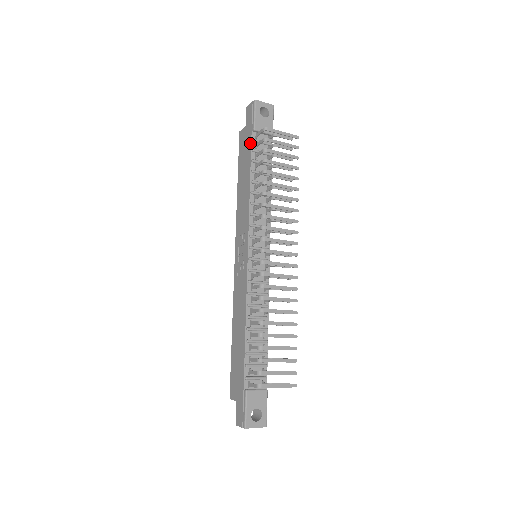
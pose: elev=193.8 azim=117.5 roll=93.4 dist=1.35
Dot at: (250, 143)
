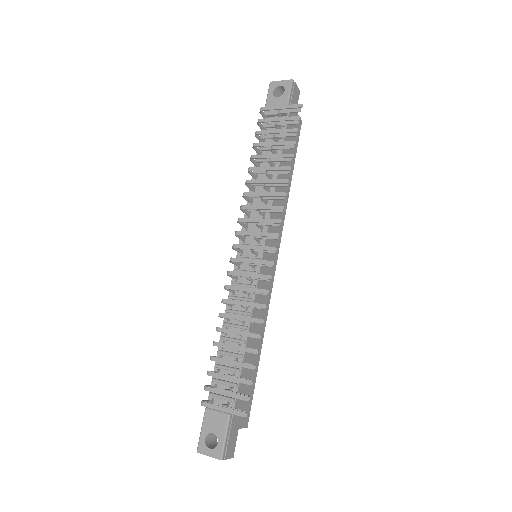
Dot at: occluded
